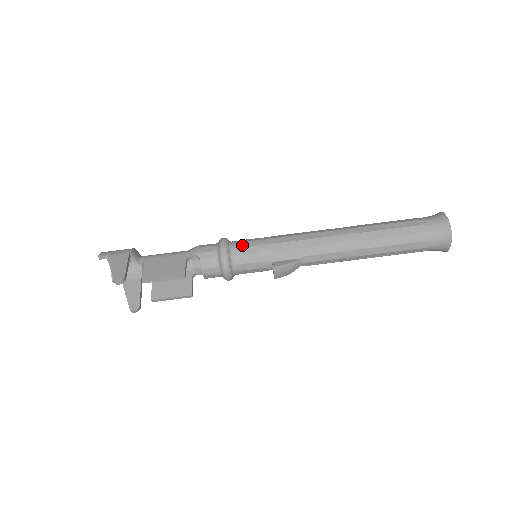
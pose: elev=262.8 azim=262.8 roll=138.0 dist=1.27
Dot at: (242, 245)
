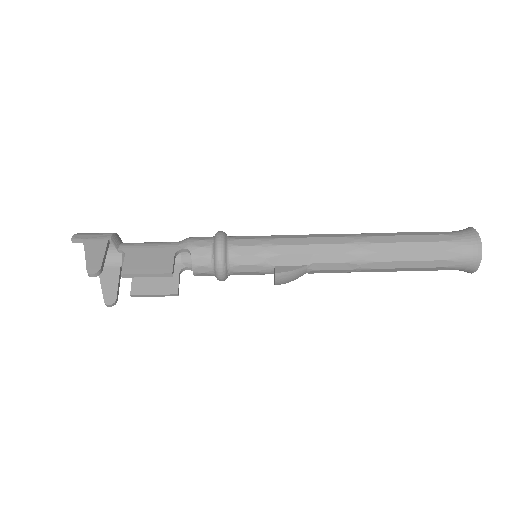
Dot at: (242, 243)
